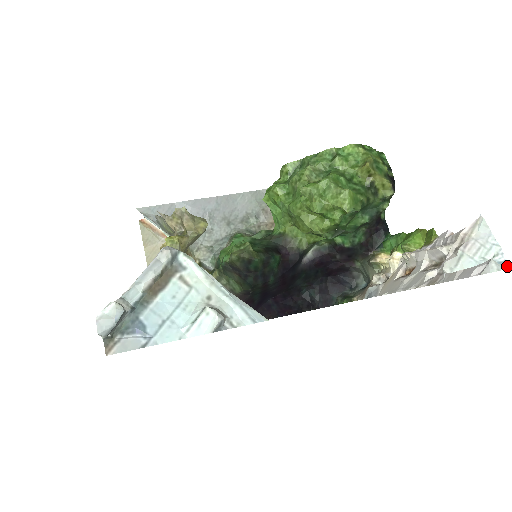
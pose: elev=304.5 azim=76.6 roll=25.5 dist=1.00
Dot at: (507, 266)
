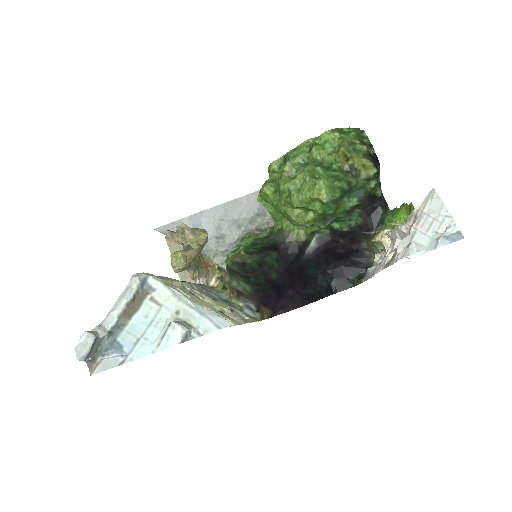
Dot at: (460, 237)
